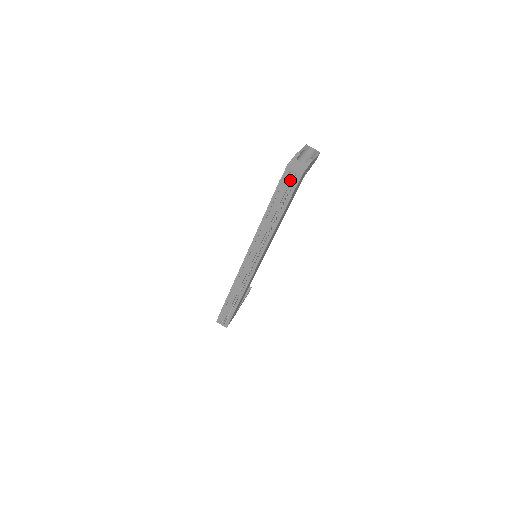
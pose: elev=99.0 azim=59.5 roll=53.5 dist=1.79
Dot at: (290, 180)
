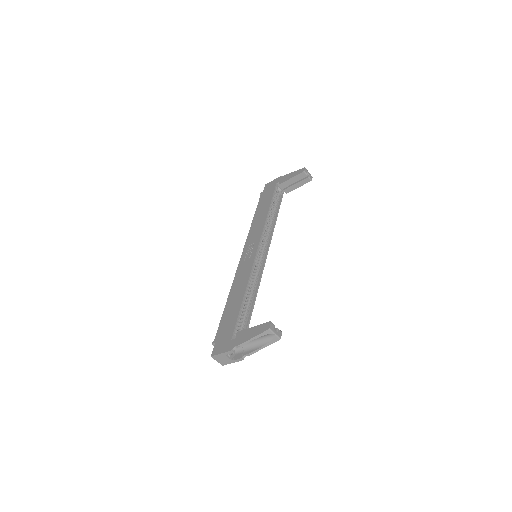
Dot at: occluded
